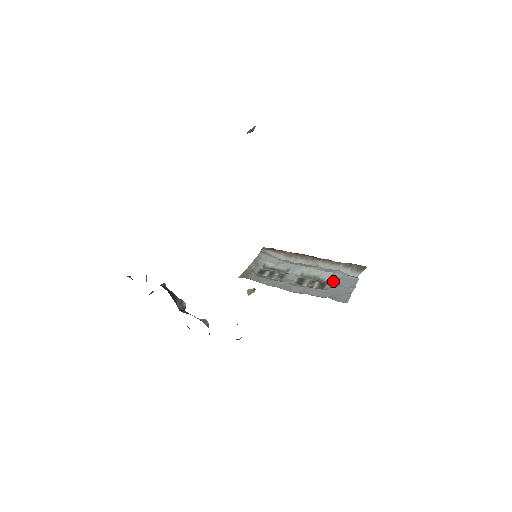
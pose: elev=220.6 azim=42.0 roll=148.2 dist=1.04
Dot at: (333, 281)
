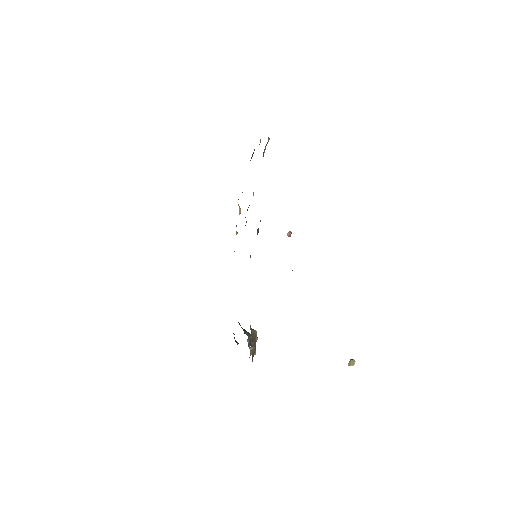
Dot at: occluded
